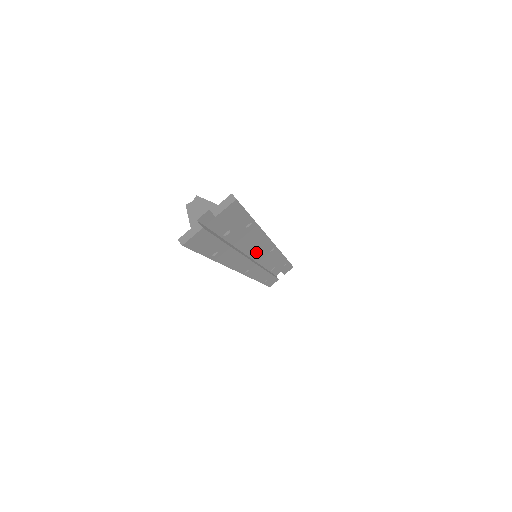
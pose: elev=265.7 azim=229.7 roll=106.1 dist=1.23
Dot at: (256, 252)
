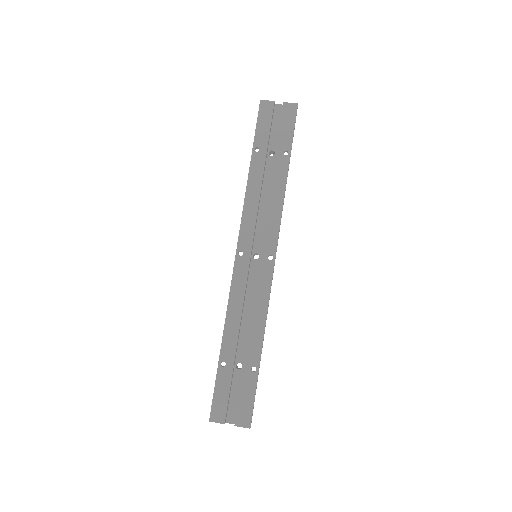
Dot at: (260, 248)
